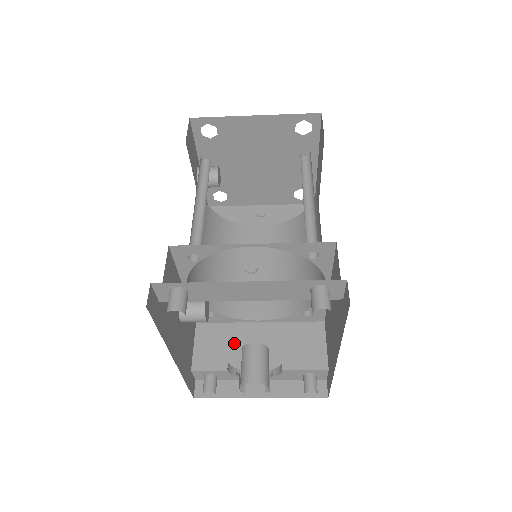
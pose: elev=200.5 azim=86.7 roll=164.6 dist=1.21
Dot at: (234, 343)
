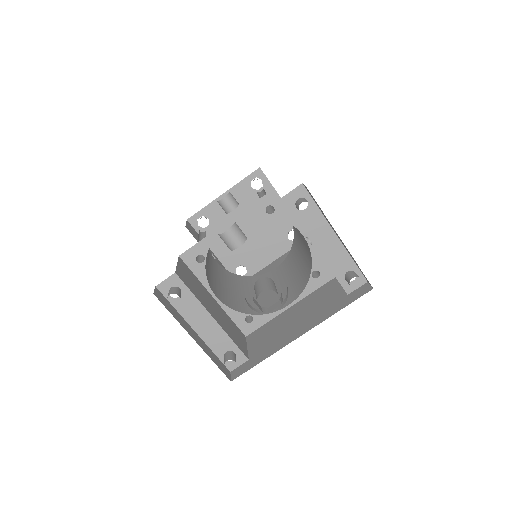
Dot at: (200, 290)
